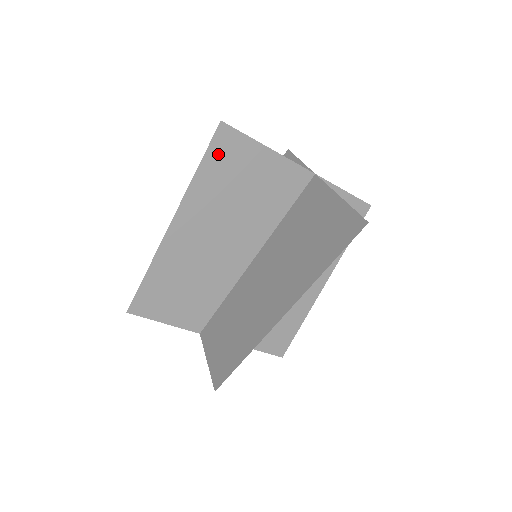
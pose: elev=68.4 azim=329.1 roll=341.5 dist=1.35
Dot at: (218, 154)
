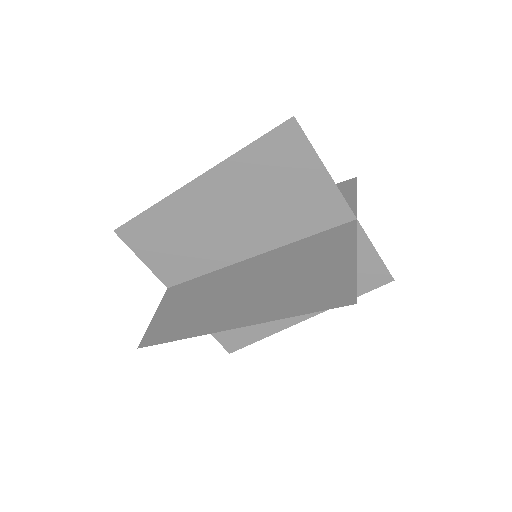
Dot at: (273, 145)
